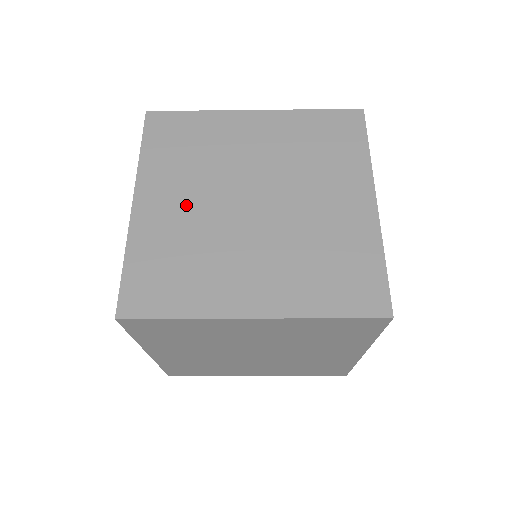
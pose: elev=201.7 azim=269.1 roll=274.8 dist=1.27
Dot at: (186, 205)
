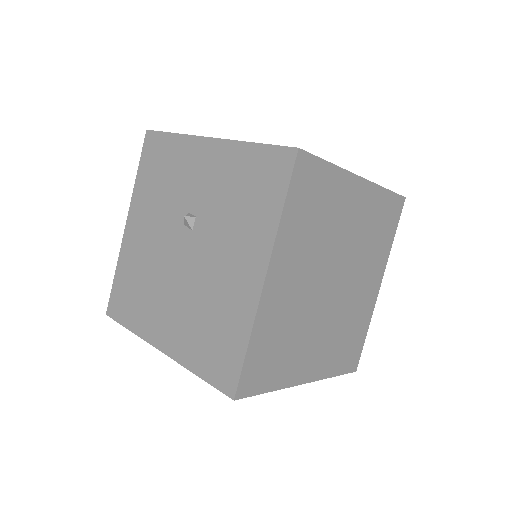
Dot at: (298, 284)
